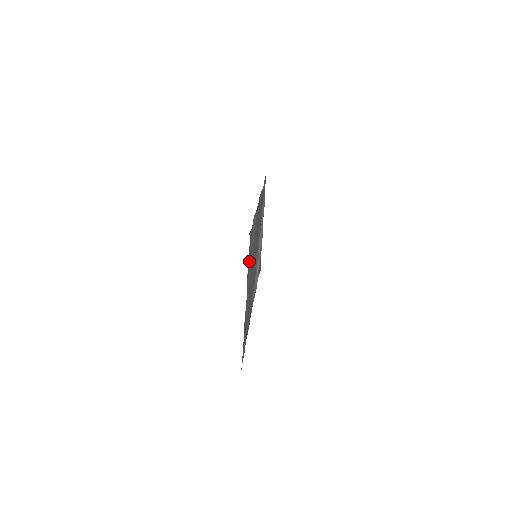
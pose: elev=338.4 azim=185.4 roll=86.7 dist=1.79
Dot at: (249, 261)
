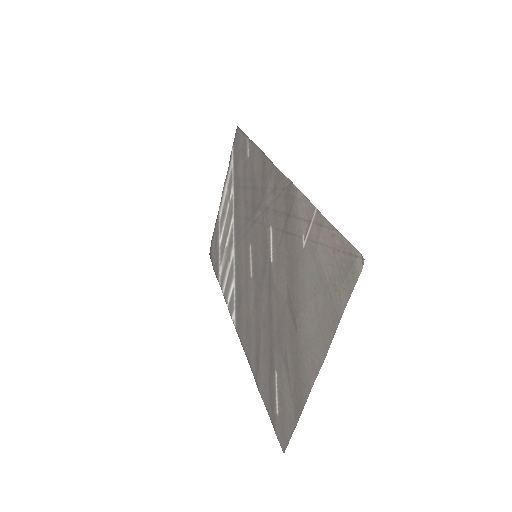
Dot at: (328, 294)
